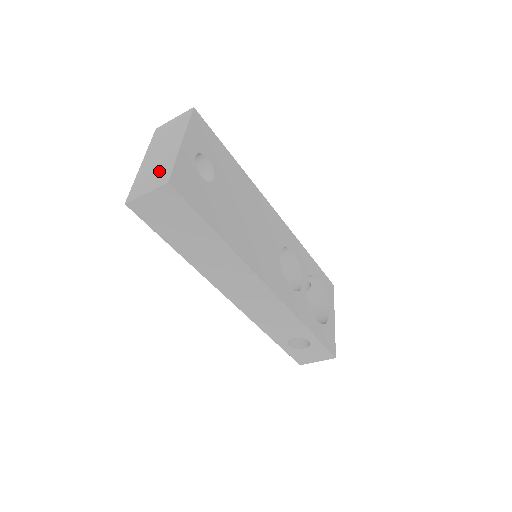
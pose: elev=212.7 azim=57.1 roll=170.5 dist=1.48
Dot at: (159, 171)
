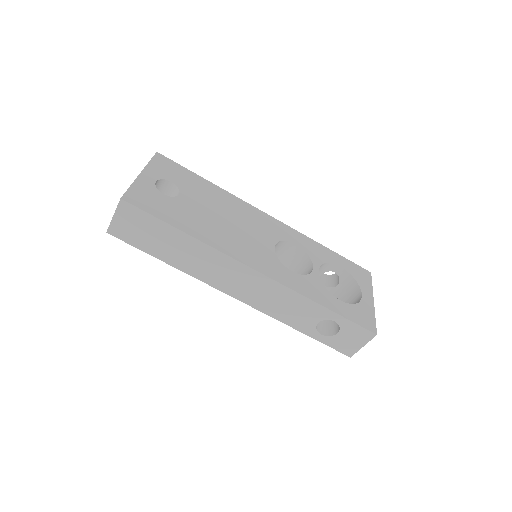
Dot at: occluded
